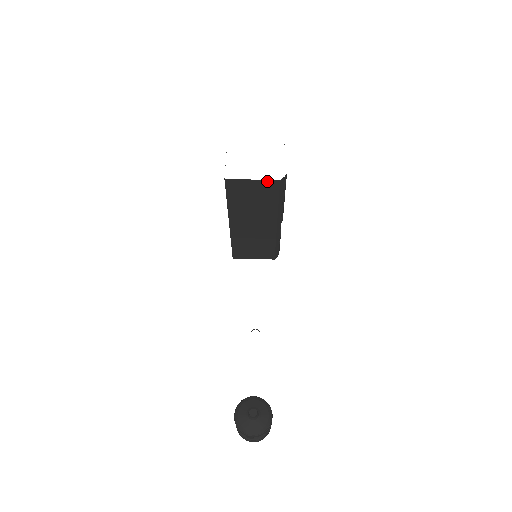
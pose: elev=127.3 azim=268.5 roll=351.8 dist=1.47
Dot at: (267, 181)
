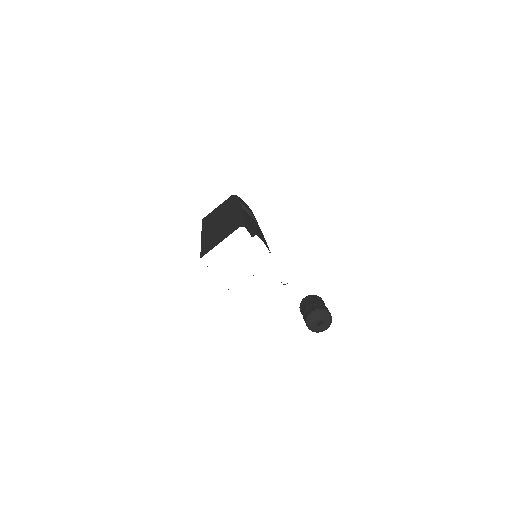
Dot at: occluded
